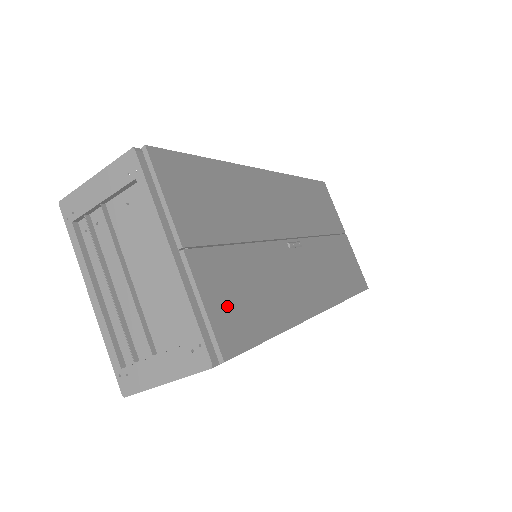
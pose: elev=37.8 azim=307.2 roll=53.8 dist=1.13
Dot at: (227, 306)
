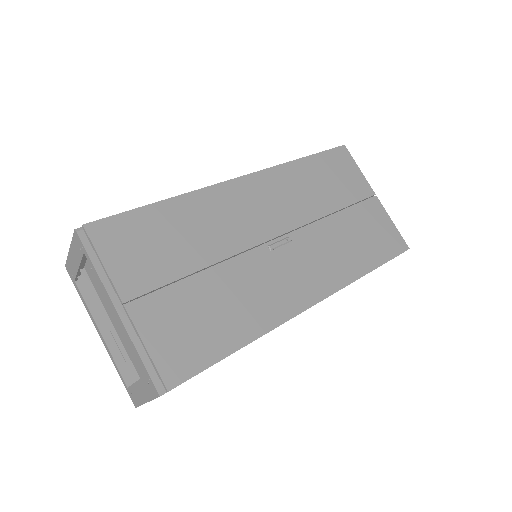
Dot at: (175, 340)
